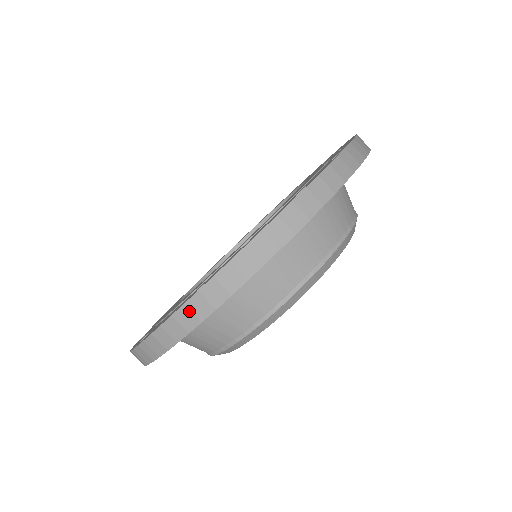
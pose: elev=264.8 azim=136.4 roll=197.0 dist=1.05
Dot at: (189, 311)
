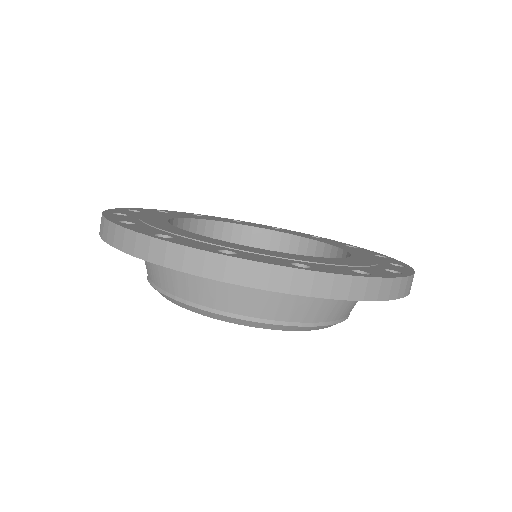
Dot at: (366, 285)
